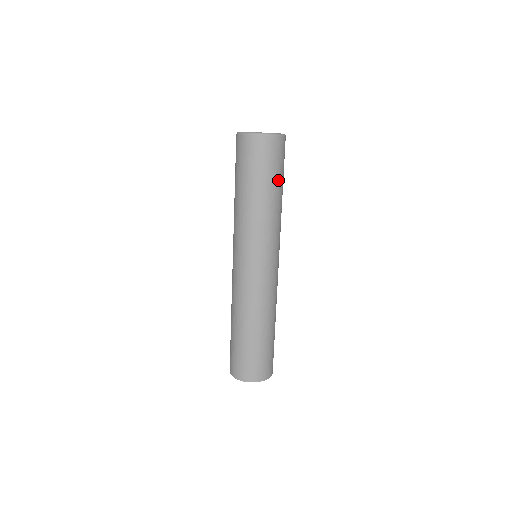
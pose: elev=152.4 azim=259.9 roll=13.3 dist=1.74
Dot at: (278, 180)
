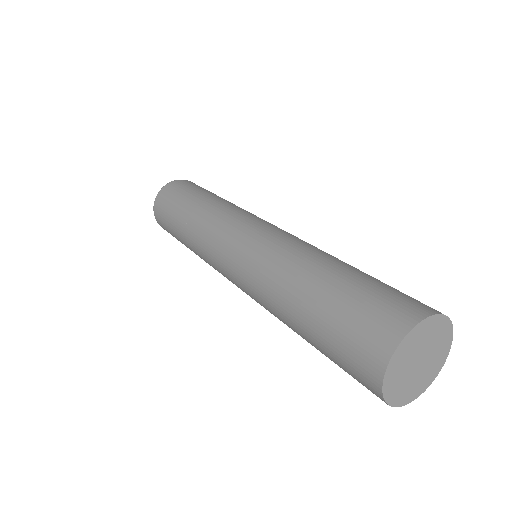
Dot at: occluded
